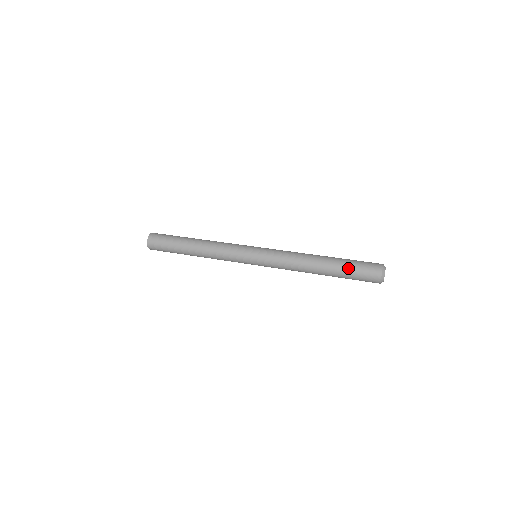
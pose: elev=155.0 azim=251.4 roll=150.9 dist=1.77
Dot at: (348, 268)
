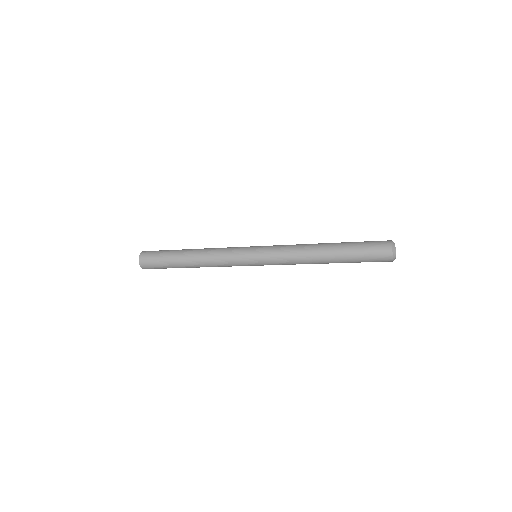
Dot at: (356, 242)
